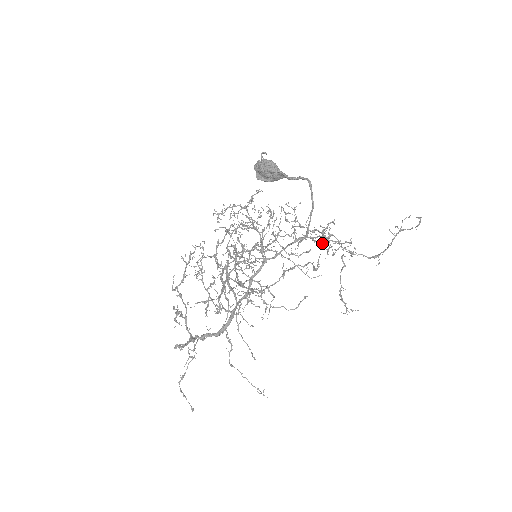
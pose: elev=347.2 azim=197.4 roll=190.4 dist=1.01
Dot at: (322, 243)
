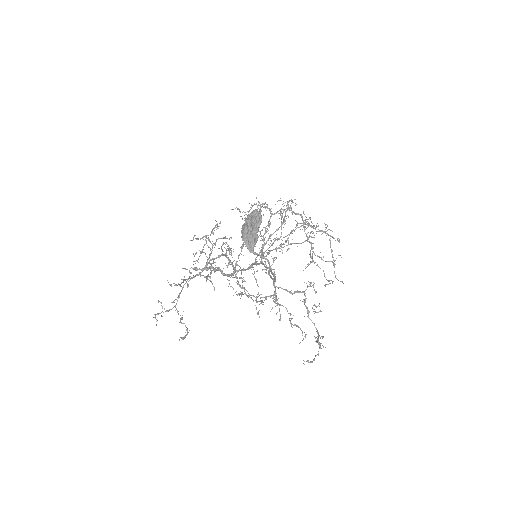
Dot at: (289, 291)
